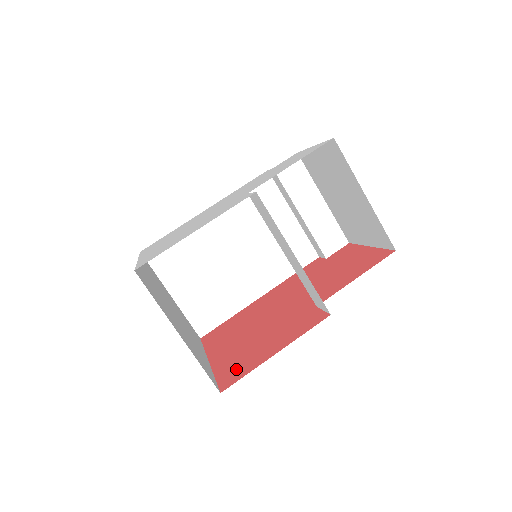
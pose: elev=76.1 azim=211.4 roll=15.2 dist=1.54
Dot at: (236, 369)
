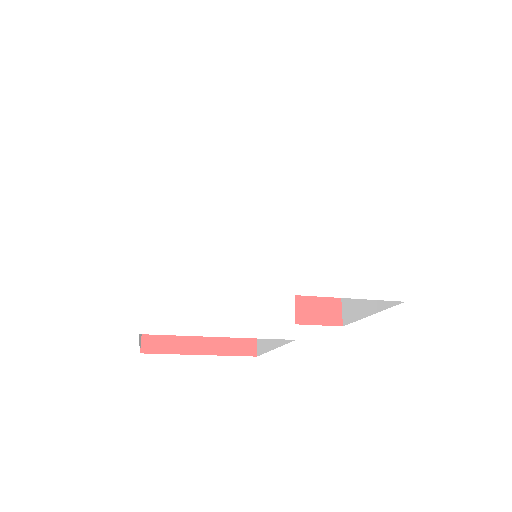
Dot at: occluded
